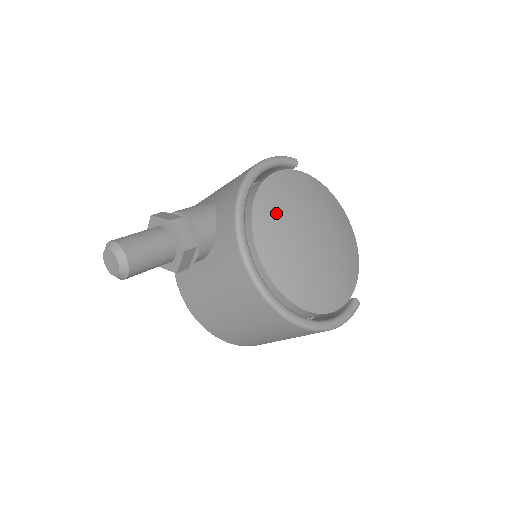
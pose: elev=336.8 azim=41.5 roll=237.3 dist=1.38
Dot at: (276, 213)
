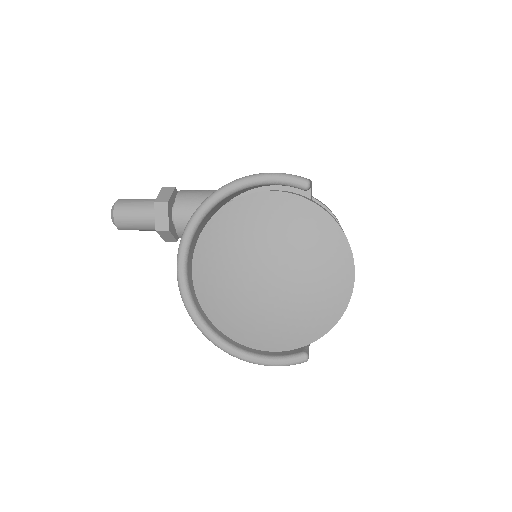
Dot at: (229, 235)
